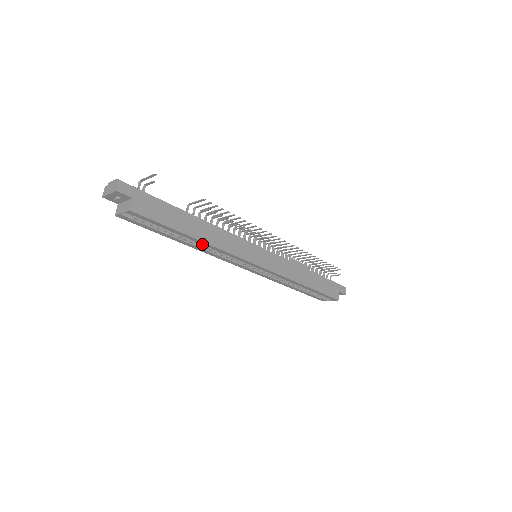
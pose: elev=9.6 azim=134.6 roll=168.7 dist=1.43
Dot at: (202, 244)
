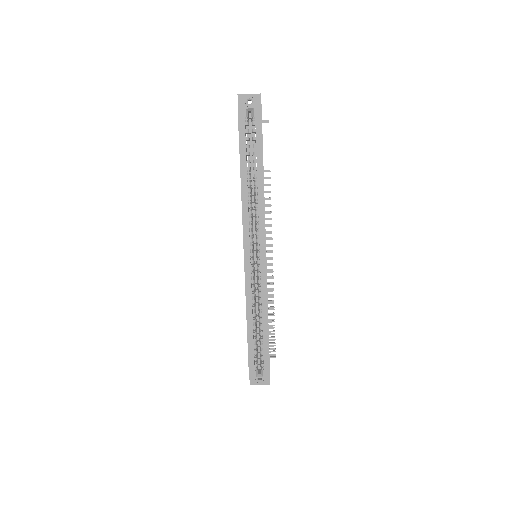
Dot at: (258, 188)
